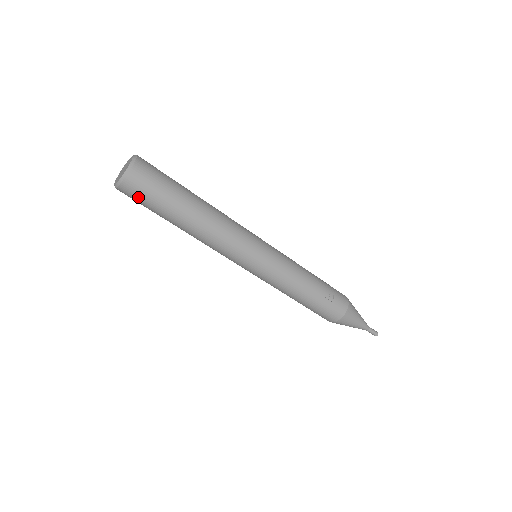
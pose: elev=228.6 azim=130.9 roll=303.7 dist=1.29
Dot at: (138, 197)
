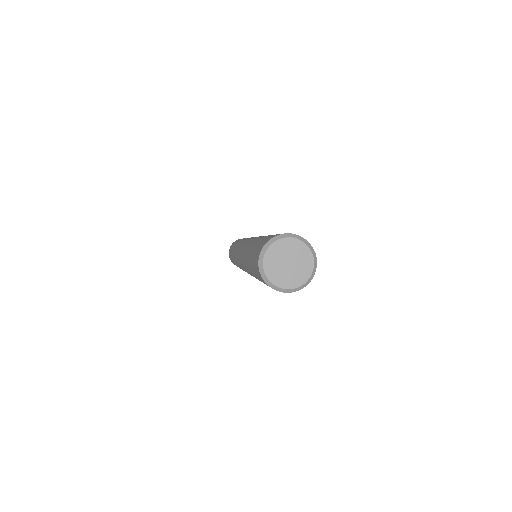
Dot at: (267, 285)
